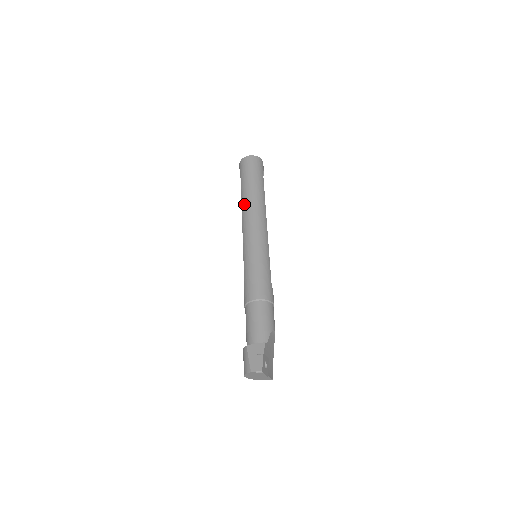
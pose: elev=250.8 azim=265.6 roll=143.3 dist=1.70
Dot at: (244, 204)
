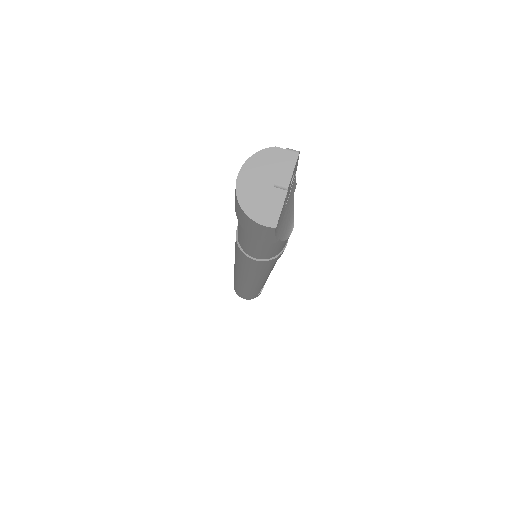
Dot at: occluded
